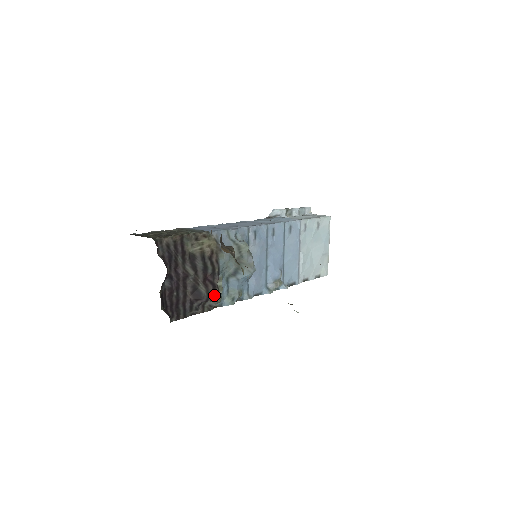
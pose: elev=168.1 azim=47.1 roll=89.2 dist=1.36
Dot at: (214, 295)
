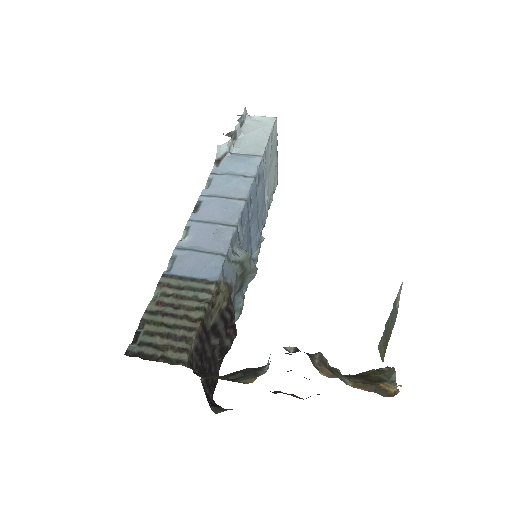
Dot at: (235, 334)
